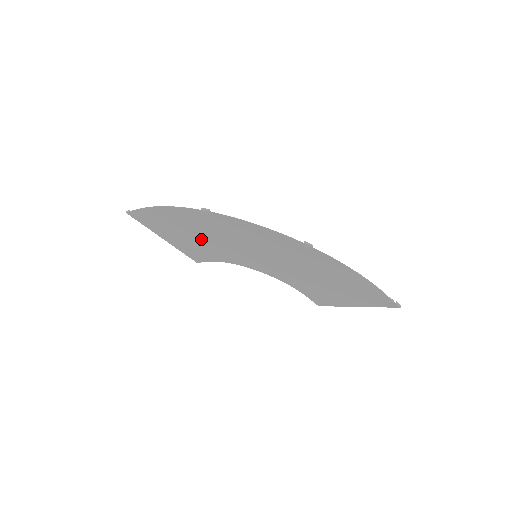
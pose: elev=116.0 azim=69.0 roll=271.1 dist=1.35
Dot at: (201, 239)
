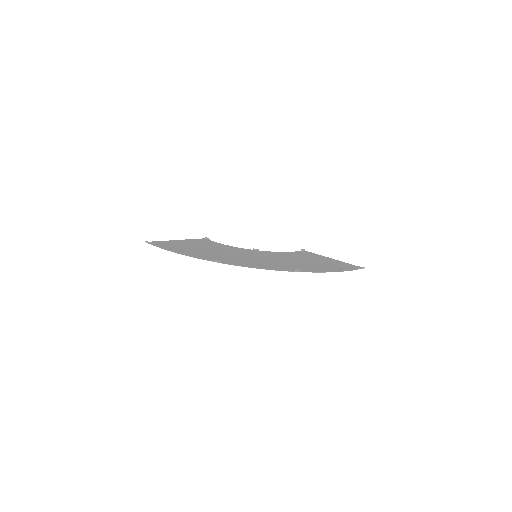
Dot at: (211, 250)
